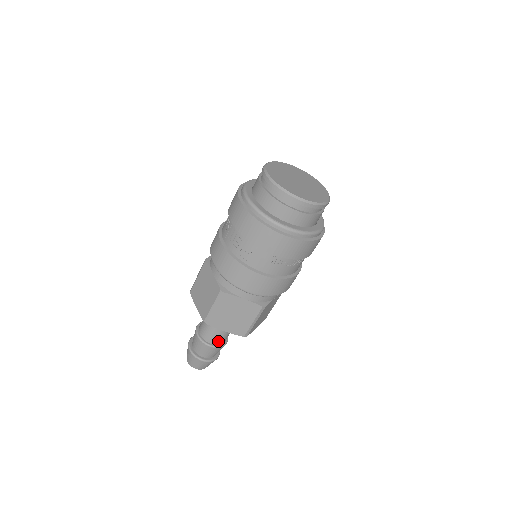
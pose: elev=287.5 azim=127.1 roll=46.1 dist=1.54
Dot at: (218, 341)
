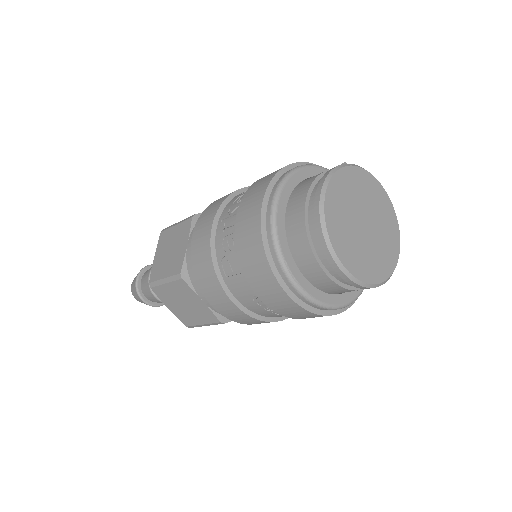
Dot at: occluded
